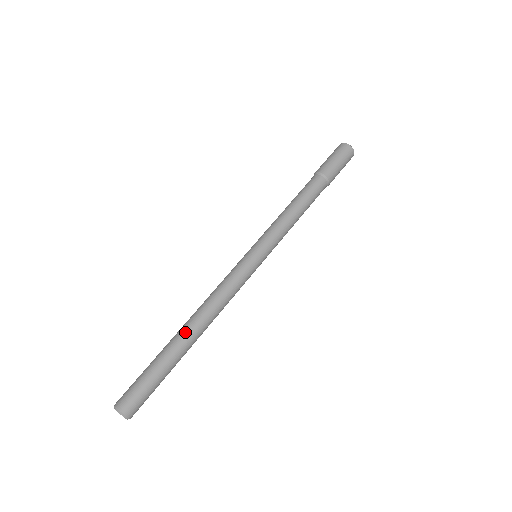
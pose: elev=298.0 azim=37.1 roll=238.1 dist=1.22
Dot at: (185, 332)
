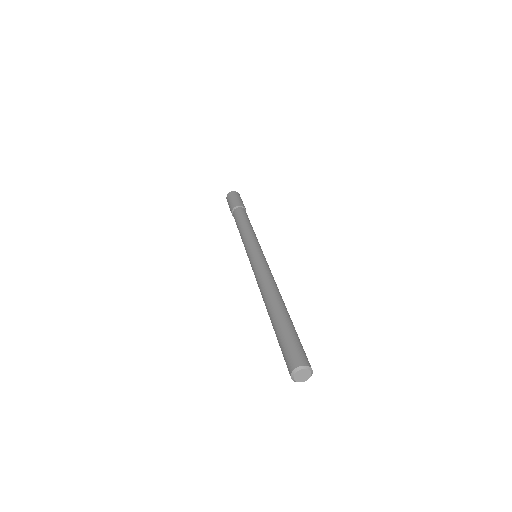
Dot at: (268, 309)
